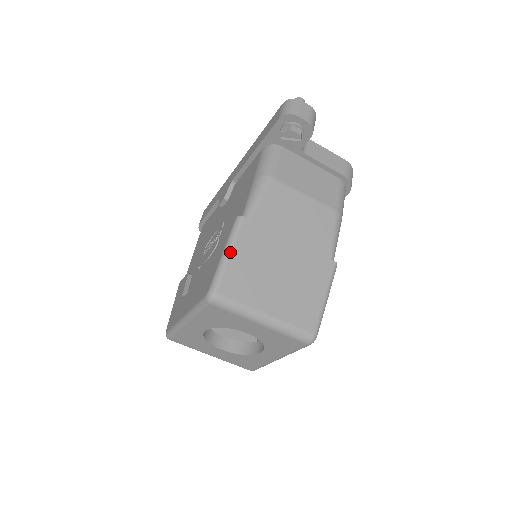
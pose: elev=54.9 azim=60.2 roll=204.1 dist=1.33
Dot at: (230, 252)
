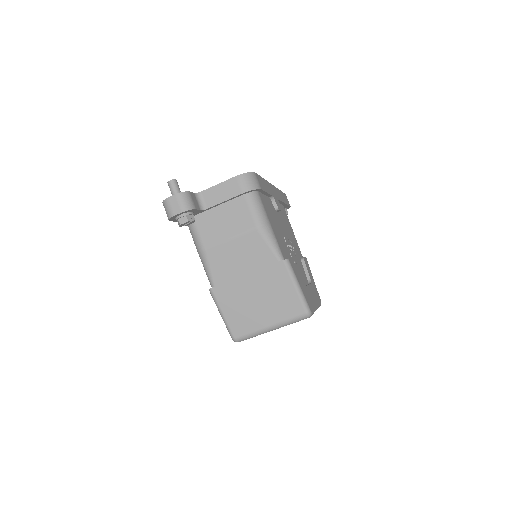
Dot at: (222, 313)
